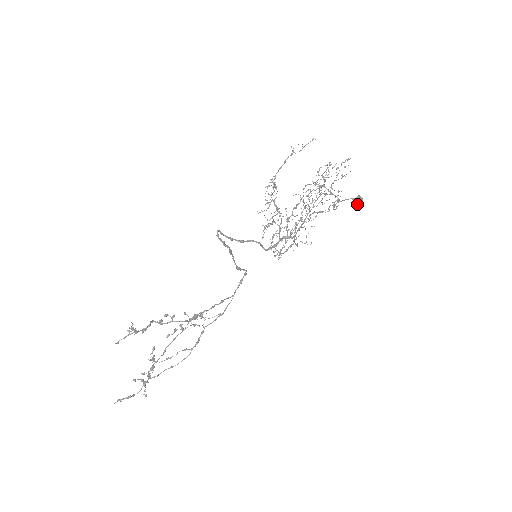
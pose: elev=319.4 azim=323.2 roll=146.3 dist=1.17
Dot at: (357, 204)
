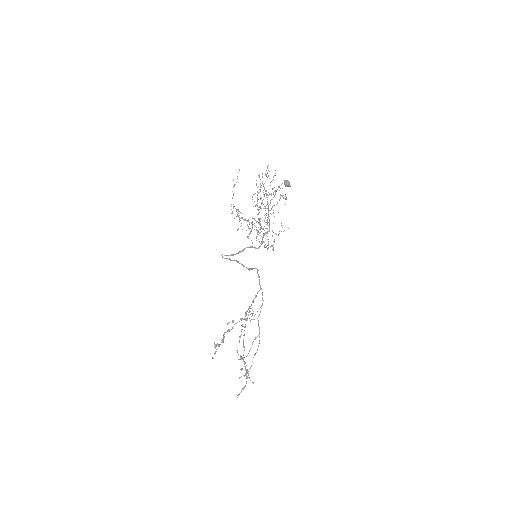
Dot at: (287, 185)
